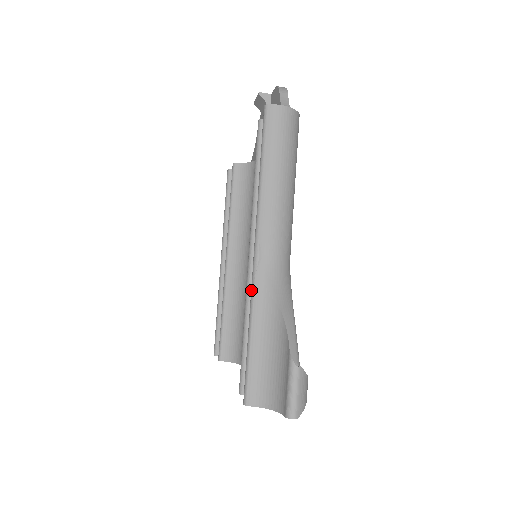
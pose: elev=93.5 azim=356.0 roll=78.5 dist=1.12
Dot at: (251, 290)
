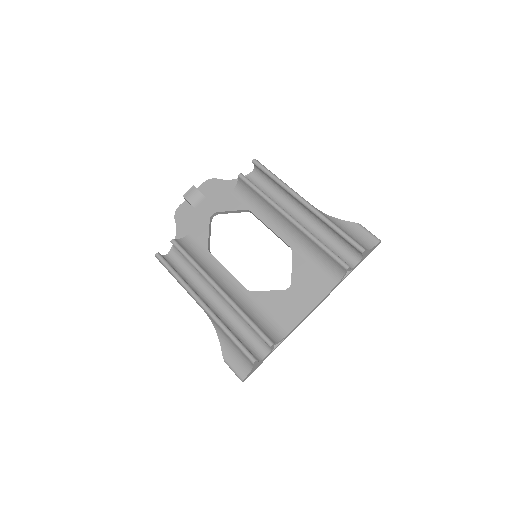
Dot at: (319, 213)
